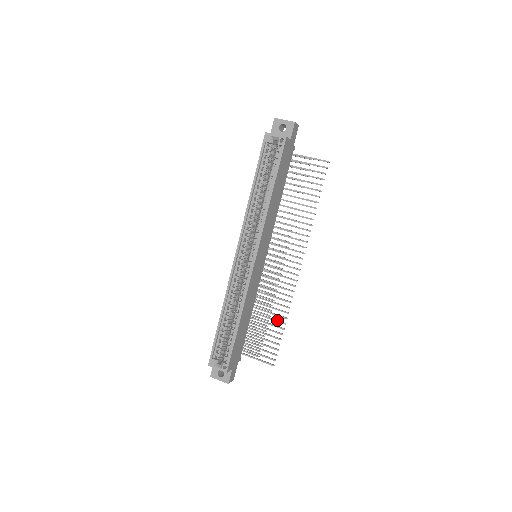
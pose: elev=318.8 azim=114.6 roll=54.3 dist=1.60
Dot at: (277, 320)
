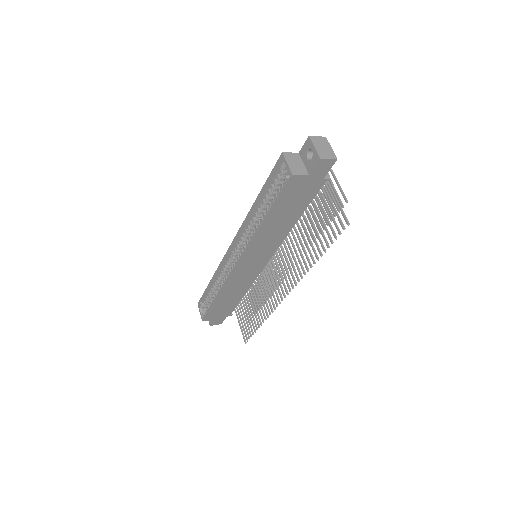
Dot at: (258, 316)
